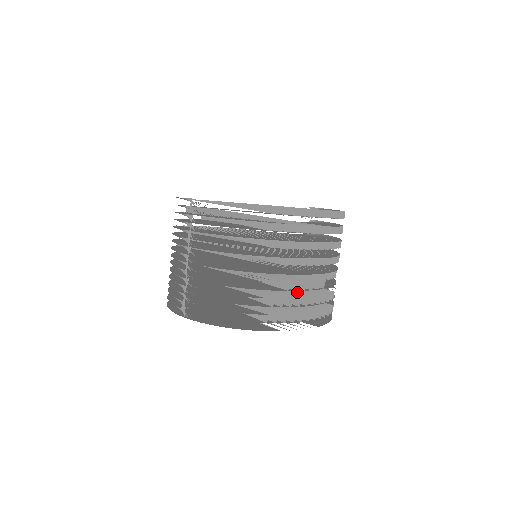
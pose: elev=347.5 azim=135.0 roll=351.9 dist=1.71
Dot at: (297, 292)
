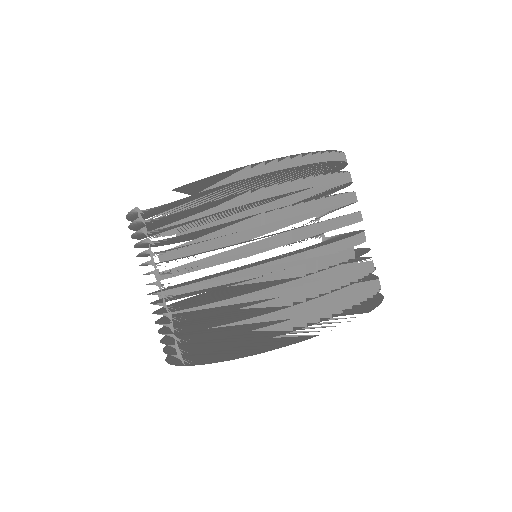
Dot at: (322, 277)
